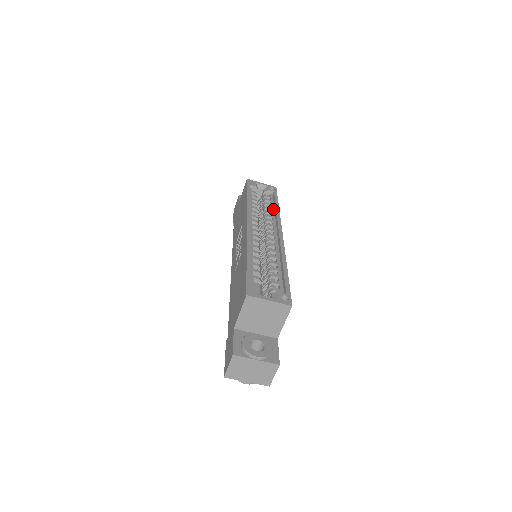
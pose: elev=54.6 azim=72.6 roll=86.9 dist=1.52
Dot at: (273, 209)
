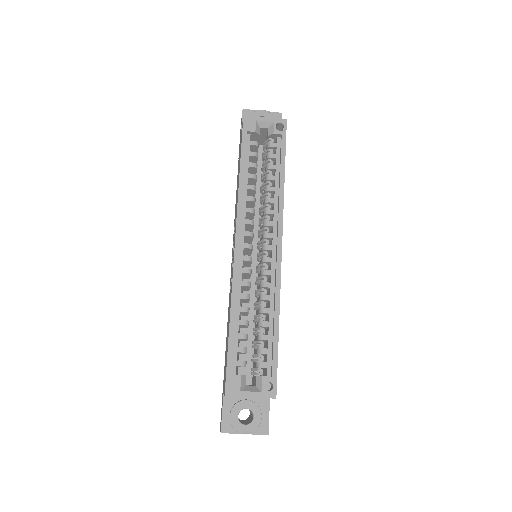
Dot at: (277, 180)
